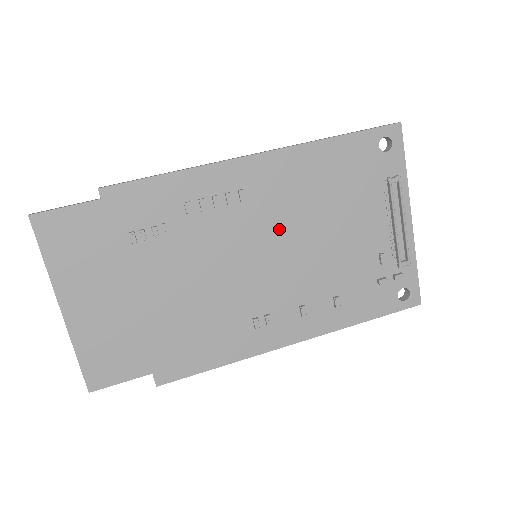
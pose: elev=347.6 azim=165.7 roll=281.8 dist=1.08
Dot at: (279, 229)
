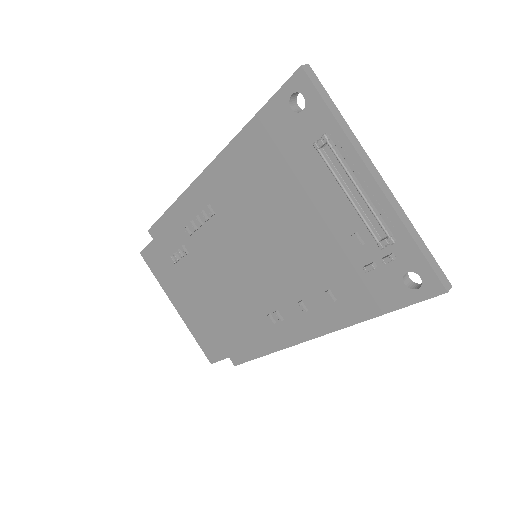
Dot at: (249, 231)
